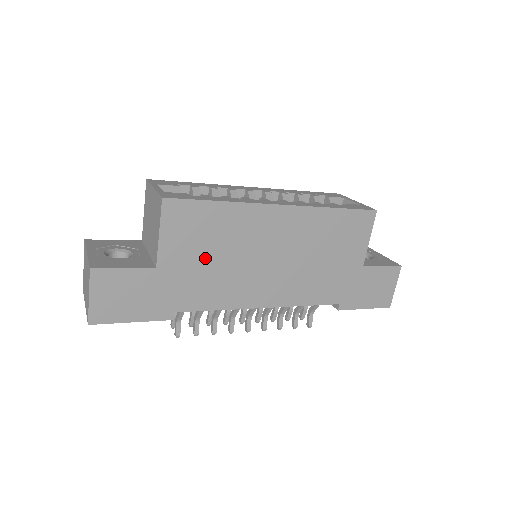
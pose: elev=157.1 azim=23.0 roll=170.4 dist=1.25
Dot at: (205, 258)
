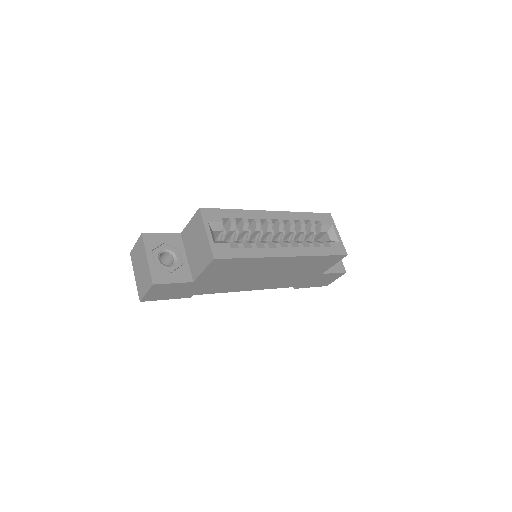
Dot at: (226, 277)
